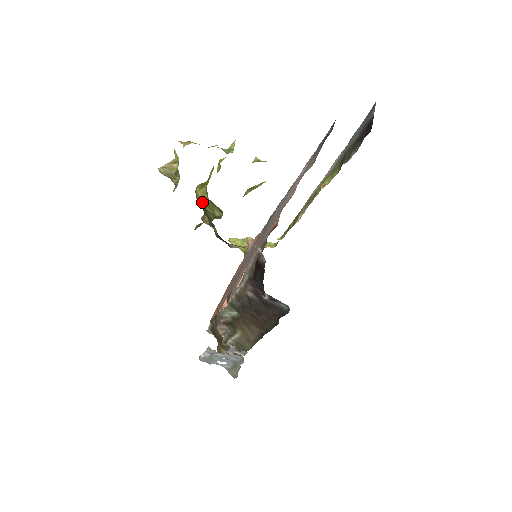
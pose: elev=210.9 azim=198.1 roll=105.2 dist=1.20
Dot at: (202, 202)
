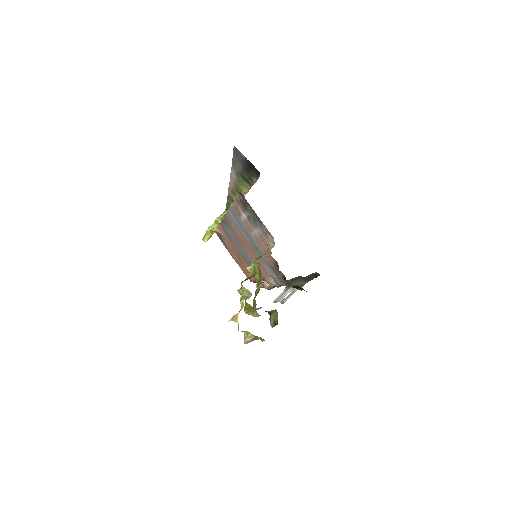
Dot at: occluded
